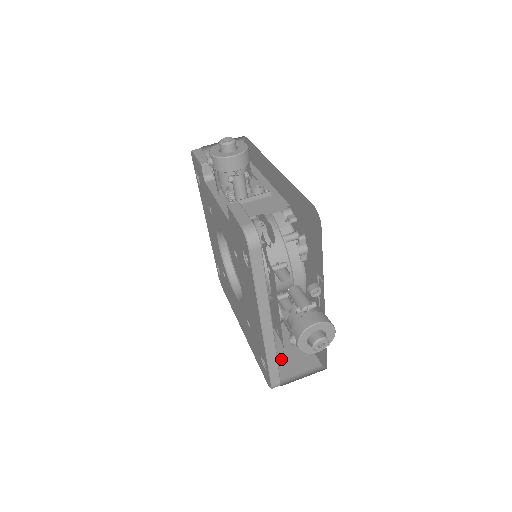
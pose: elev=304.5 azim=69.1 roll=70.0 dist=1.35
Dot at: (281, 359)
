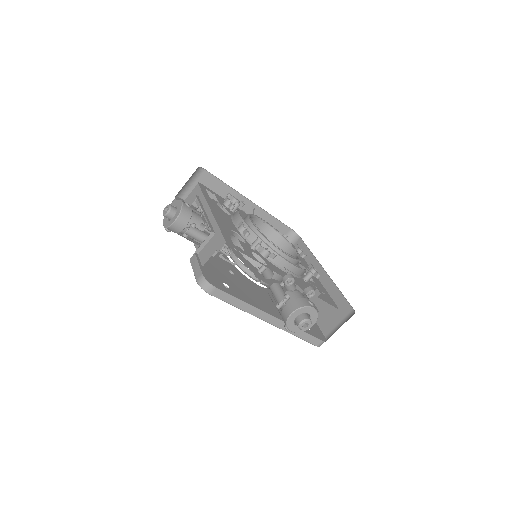
Dot at: (324, 315)
